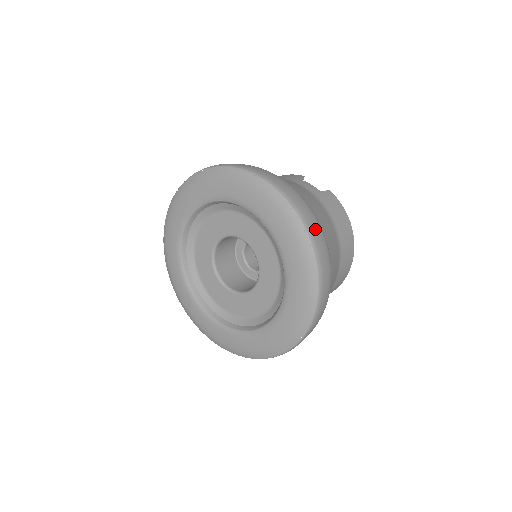
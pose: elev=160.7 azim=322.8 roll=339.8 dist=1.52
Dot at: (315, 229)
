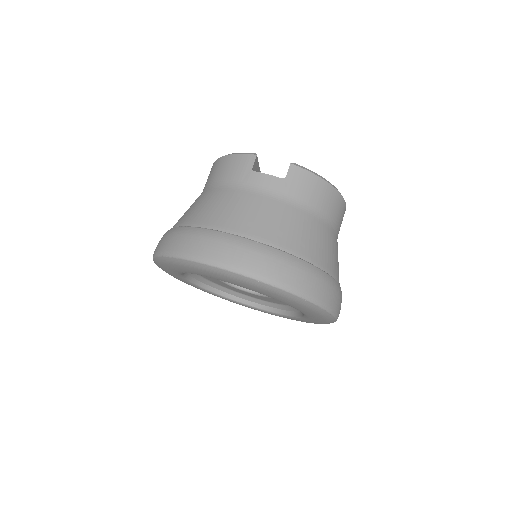
Dot at: (305, 283)
